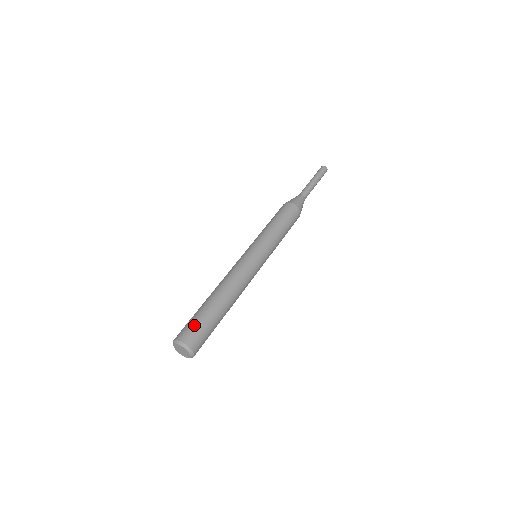
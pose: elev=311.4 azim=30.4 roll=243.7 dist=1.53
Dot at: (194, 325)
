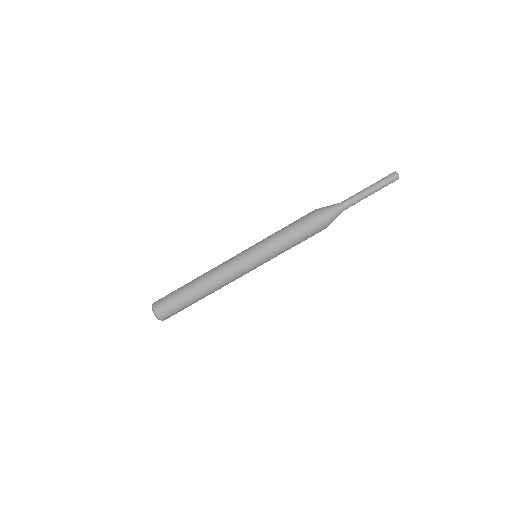
Dot at: (170, 306)
